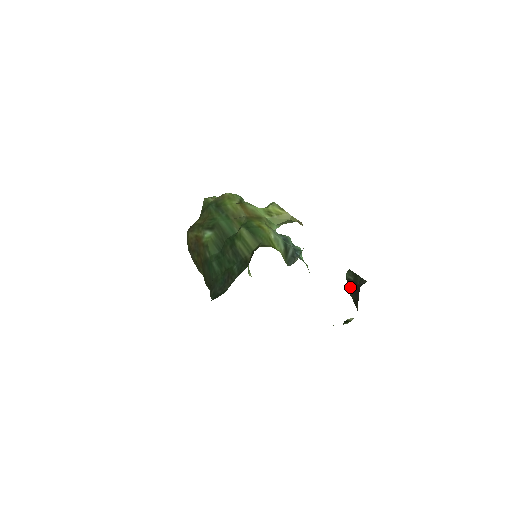
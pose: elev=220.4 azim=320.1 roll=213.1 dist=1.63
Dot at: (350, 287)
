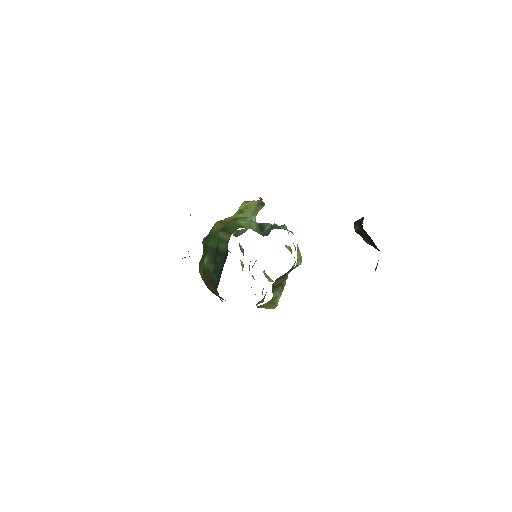
Dot at: (361, 236)
